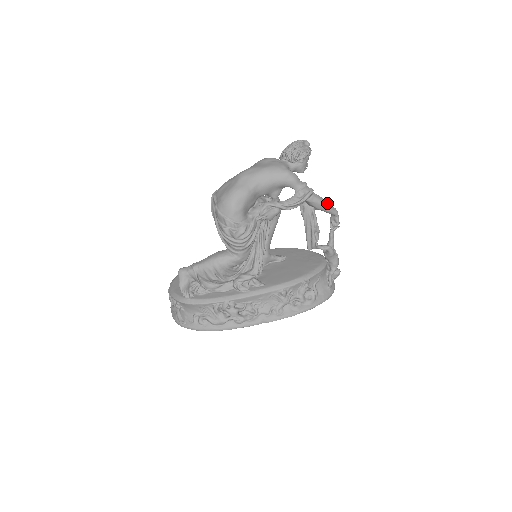
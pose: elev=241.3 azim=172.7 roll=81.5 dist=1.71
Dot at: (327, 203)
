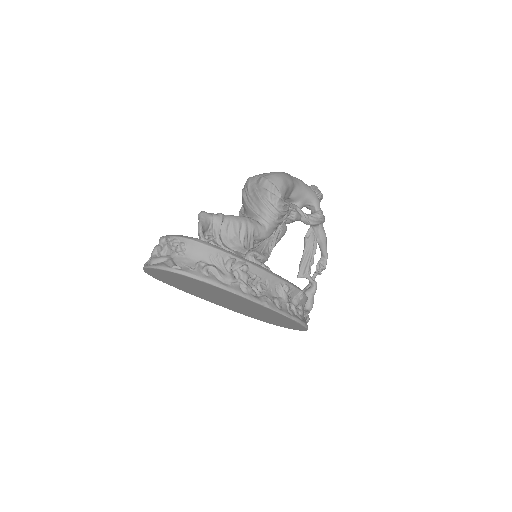
Dot at: (326, 242)
